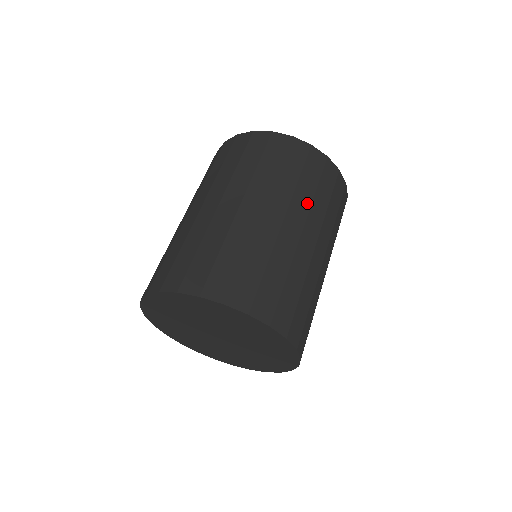
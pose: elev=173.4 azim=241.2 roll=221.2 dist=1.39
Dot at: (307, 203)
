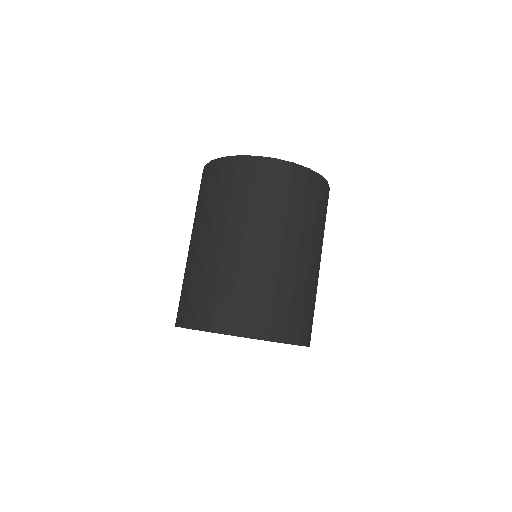
Dot at: (311, 229)
